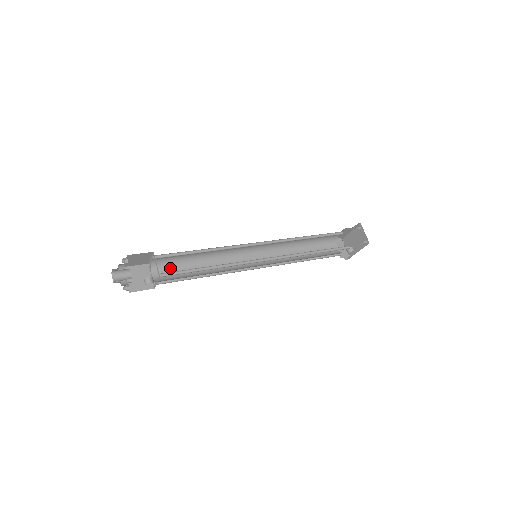
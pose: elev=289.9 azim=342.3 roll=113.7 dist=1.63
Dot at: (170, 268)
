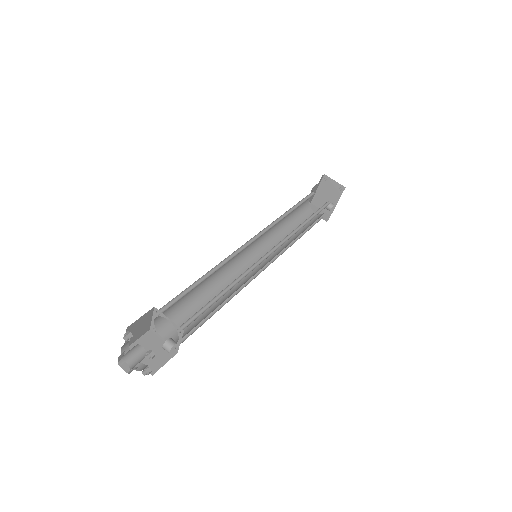
Dot at: (178, 320)
